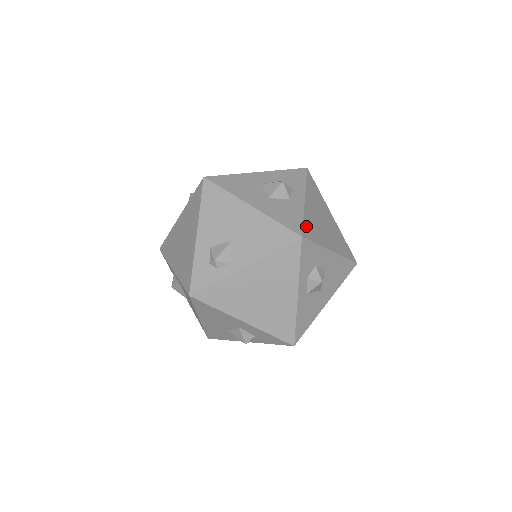
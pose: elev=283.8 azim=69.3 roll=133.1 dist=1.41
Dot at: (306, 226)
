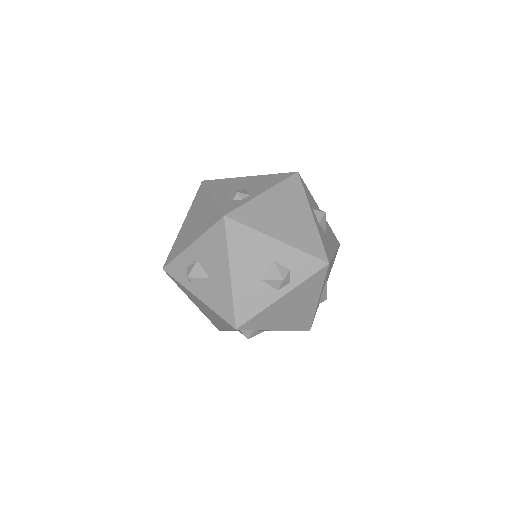
Dot at: occluded
